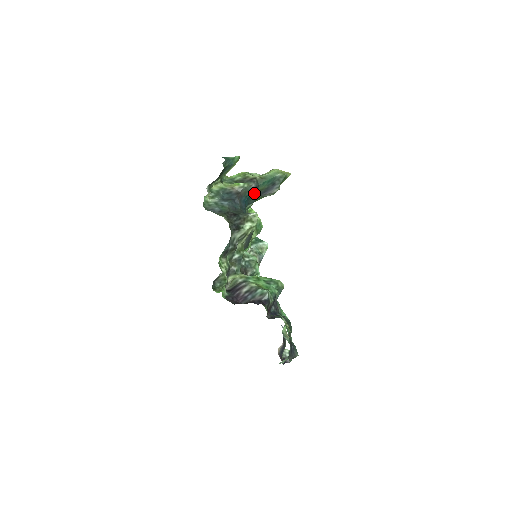
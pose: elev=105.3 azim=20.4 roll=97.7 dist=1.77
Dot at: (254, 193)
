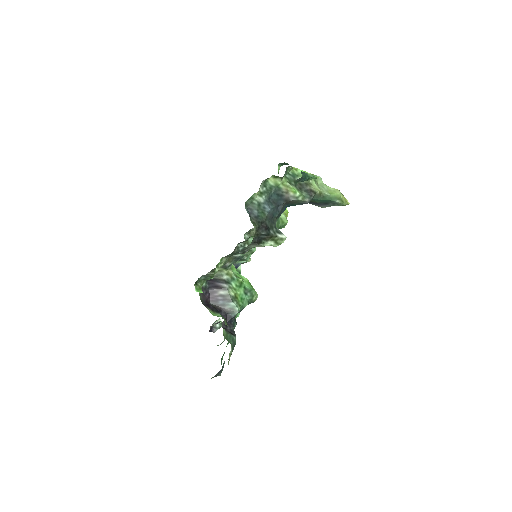
Dot at: occluded
